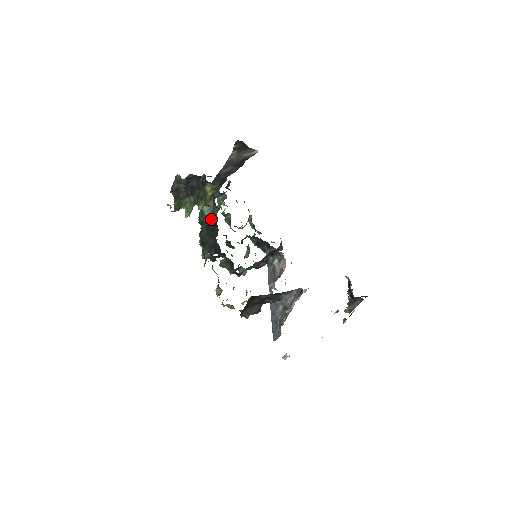
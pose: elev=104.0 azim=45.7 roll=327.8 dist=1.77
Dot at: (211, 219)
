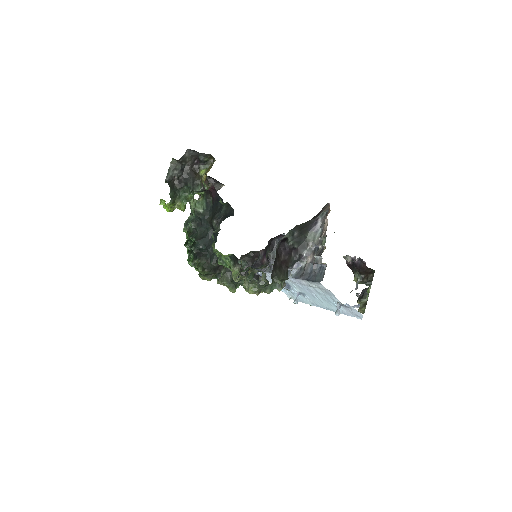
Dot at: (206, 212)
